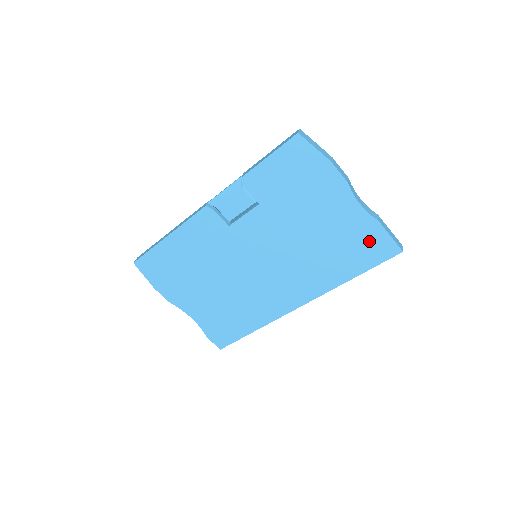
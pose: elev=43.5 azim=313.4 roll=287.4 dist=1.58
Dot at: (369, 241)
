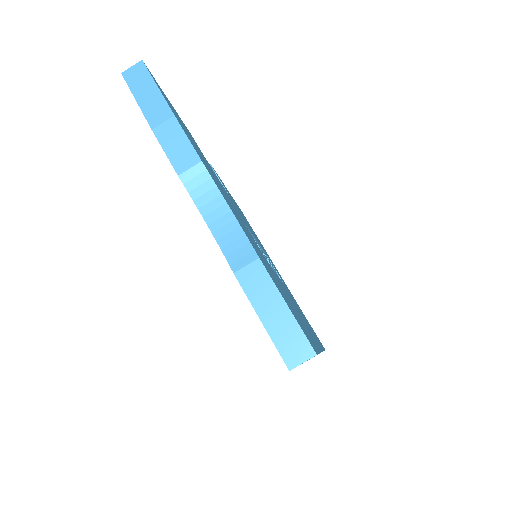
Dot at: occluded
